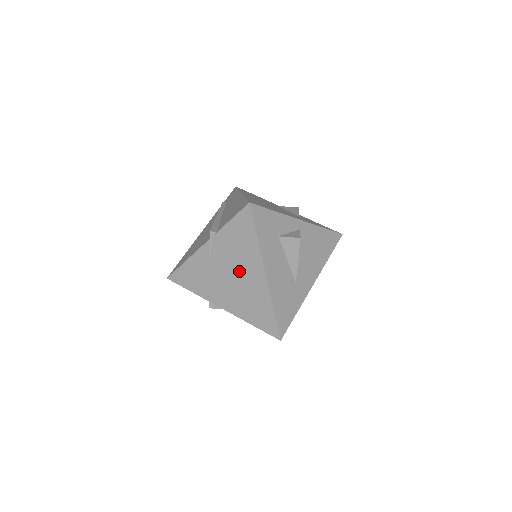
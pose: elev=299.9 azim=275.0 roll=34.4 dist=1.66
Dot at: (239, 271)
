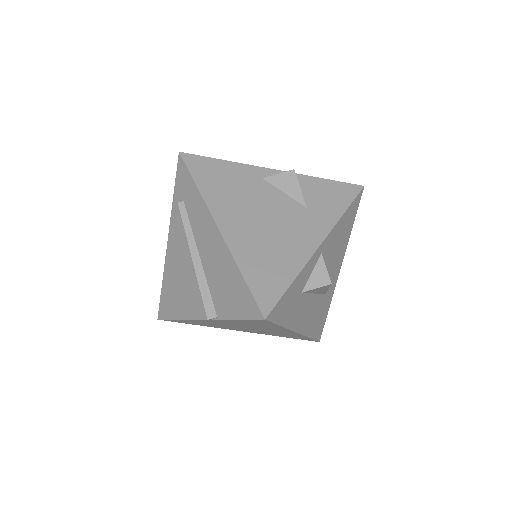
Dot at: (259, 329)
